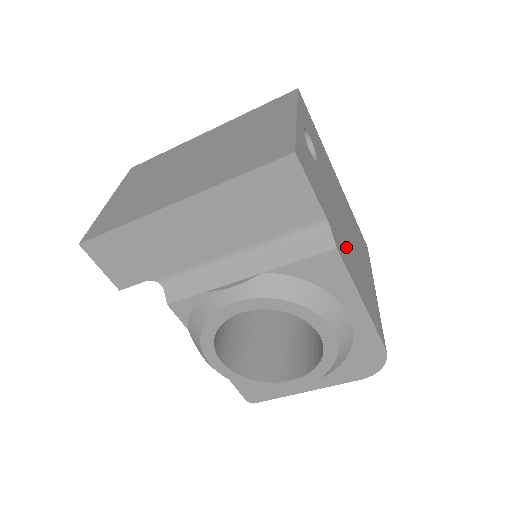
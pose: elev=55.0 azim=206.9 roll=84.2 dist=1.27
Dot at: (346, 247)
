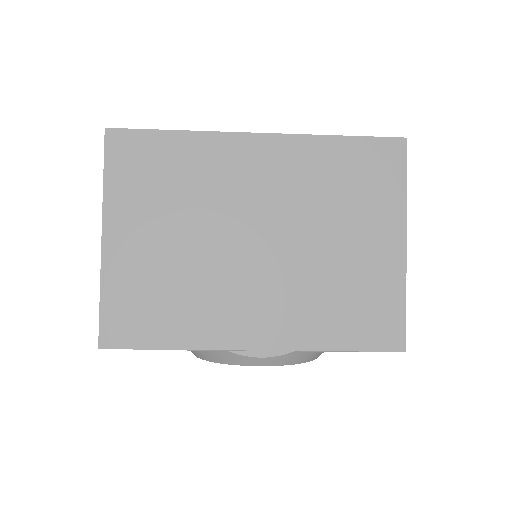
Dot at: occluded
